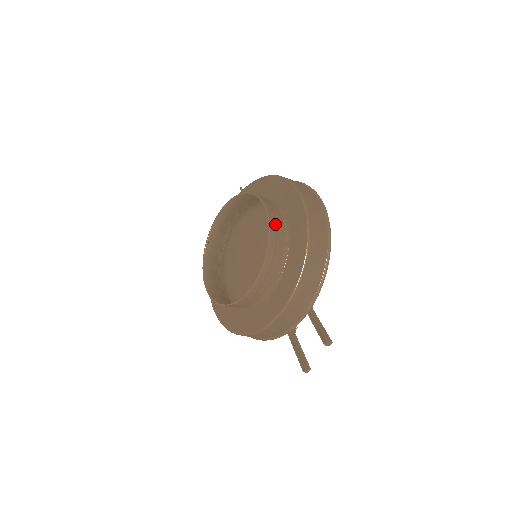
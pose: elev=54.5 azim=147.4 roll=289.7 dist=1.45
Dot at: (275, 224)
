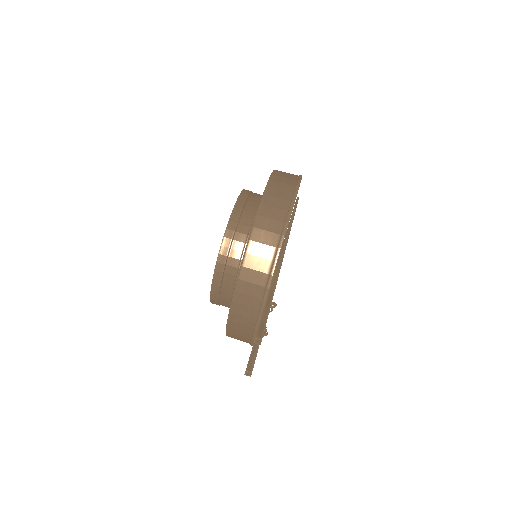
Dot at: (239, 214)
